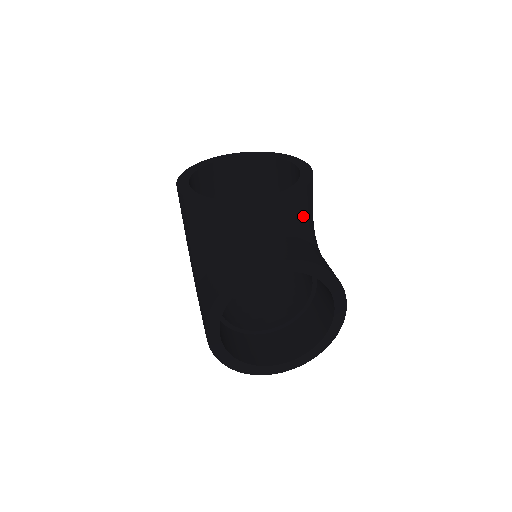
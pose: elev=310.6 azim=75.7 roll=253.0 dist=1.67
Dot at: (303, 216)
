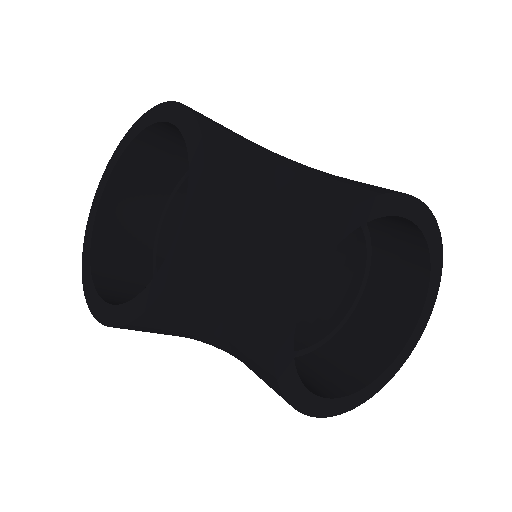
Dot at: (246, 175)
